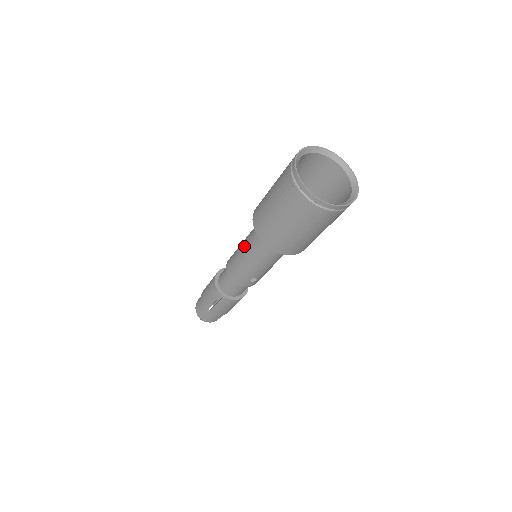
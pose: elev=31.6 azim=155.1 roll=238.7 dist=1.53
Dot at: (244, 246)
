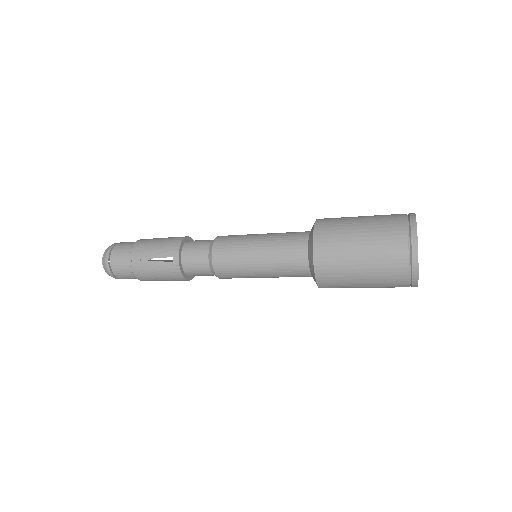
Dot at: (268, 270)
